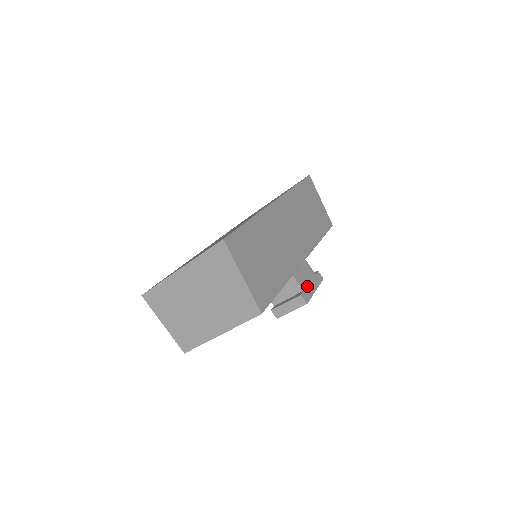
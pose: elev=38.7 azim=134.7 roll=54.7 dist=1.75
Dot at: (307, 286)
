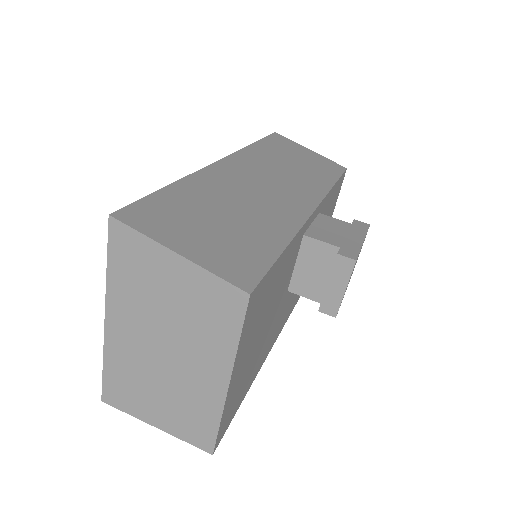
Dot at: (344, 241)
